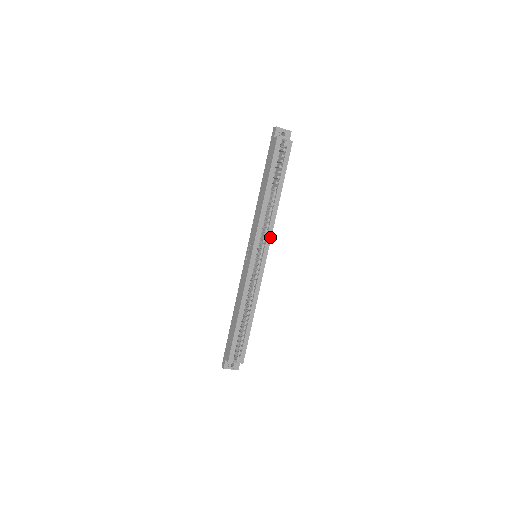
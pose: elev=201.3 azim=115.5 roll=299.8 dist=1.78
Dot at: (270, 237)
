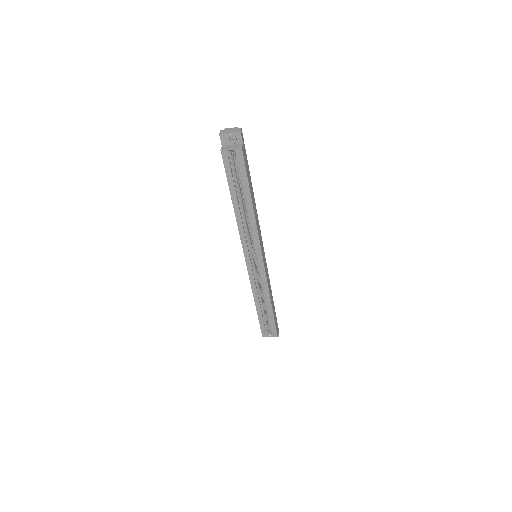
Dot at: (259, 244)
